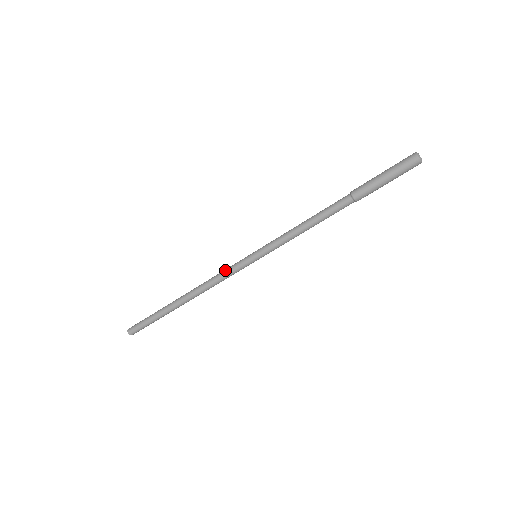
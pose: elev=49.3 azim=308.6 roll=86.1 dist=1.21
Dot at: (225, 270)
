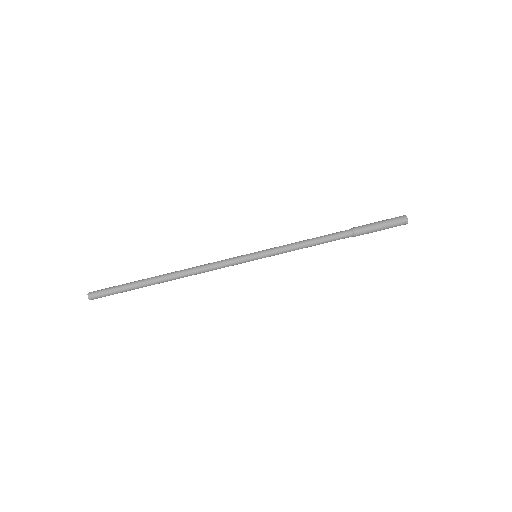
Dot at: (223, 260)
